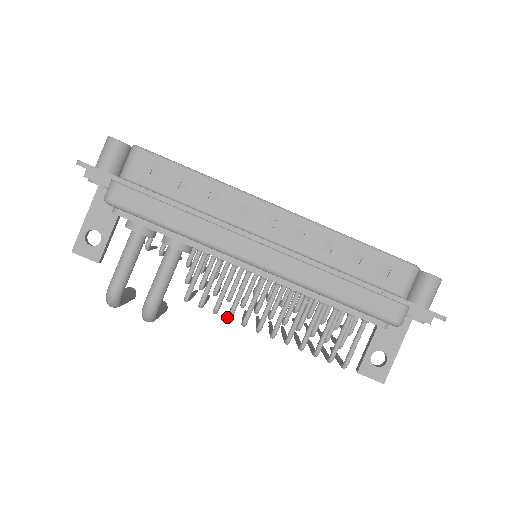
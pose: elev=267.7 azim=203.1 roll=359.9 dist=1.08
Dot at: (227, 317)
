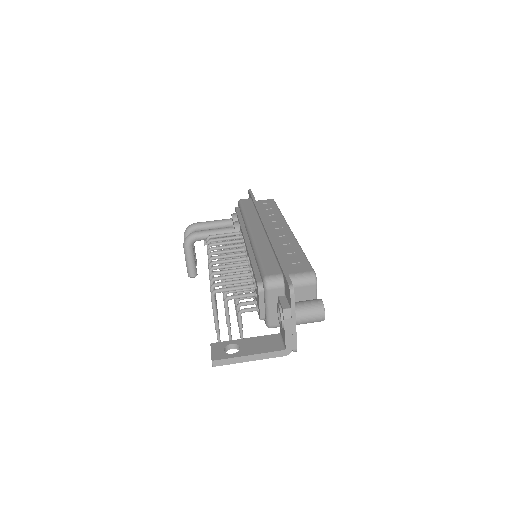
Dot at: (209, 249)
